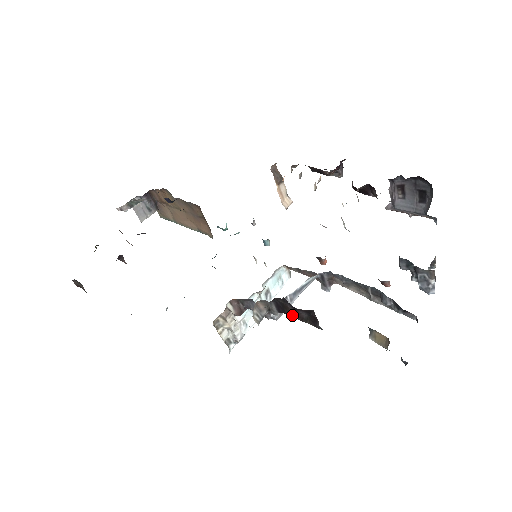
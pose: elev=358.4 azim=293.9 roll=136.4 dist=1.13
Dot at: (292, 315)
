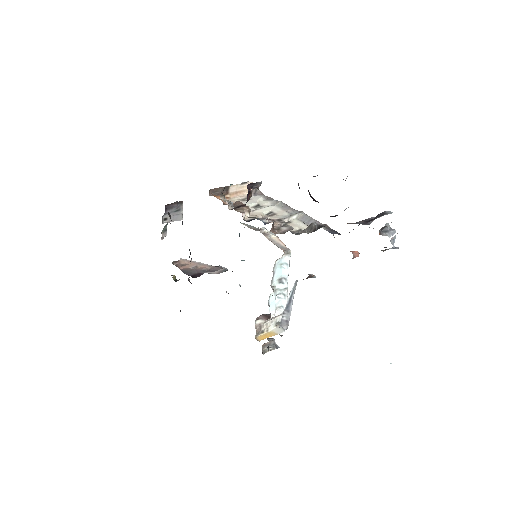
Dot at: occluded
